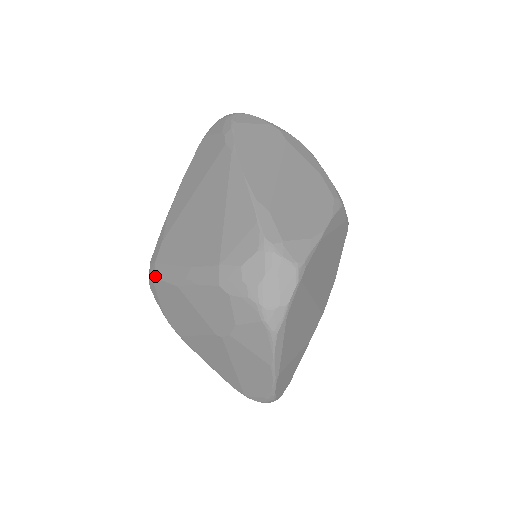
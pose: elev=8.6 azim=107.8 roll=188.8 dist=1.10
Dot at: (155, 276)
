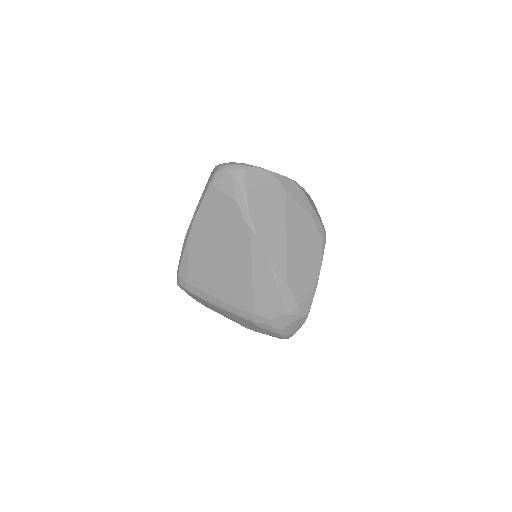
Dot at: (188, 290)
